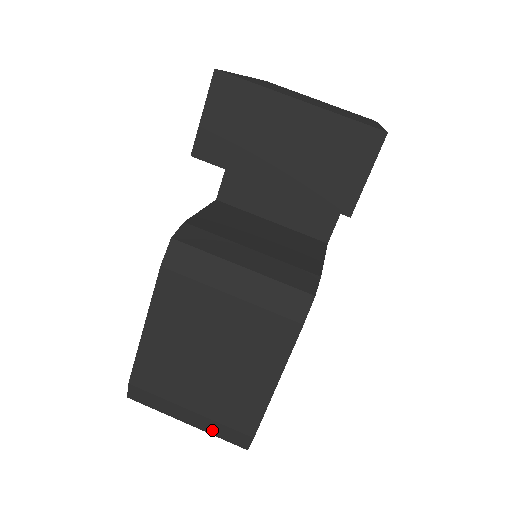
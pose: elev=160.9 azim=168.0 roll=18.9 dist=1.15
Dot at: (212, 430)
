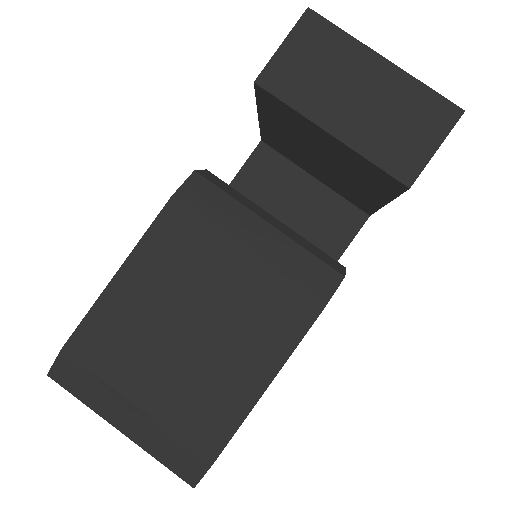
Dot at: (154, 446)
